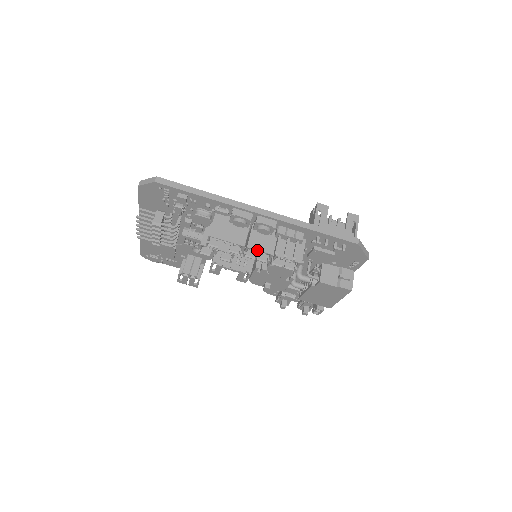
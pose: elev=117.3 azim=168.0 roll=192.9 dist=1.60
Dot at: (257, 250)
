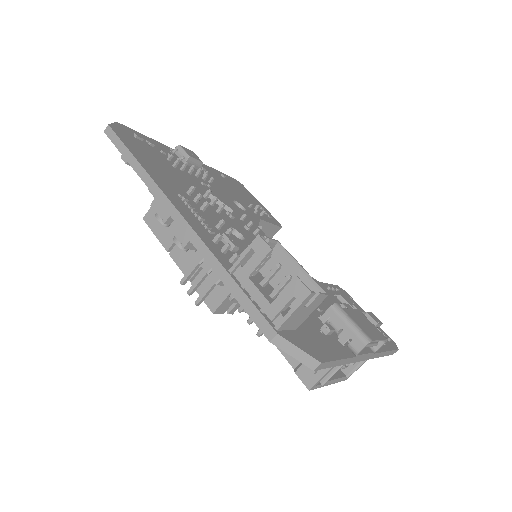
Dot at: (176, 264)
